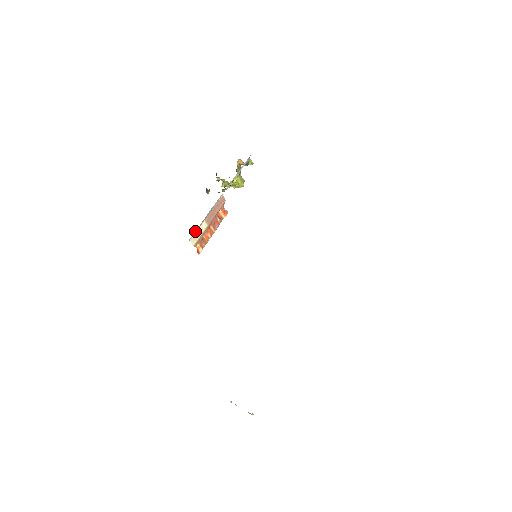
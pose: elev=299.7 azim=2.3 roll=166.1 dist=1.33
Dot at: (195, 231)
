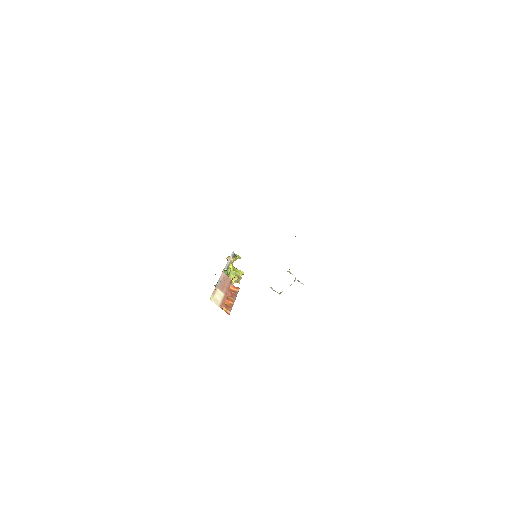
Dot at: (212, 294)
